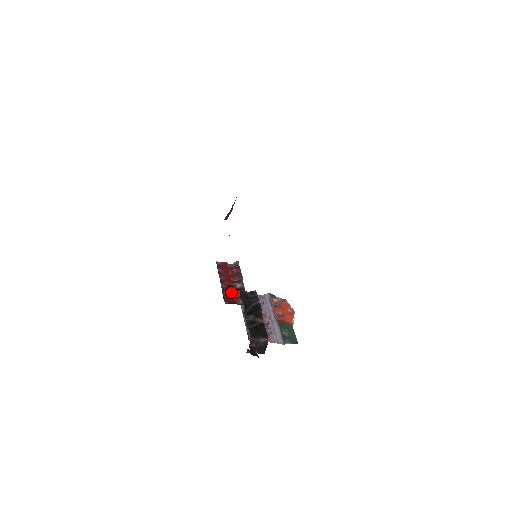
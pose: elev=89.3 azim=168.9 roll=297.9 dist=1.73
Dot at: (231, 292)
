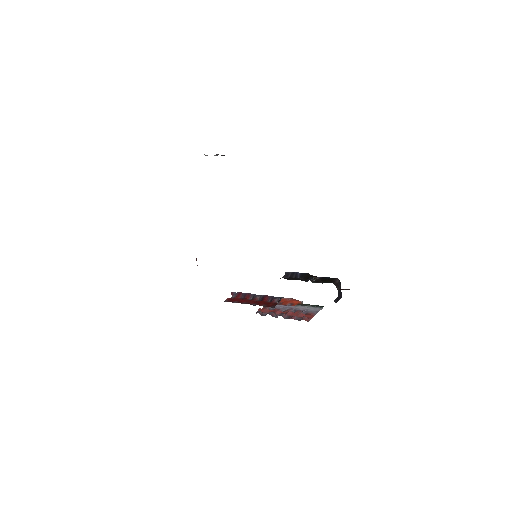
Dot at: (263, 303)
